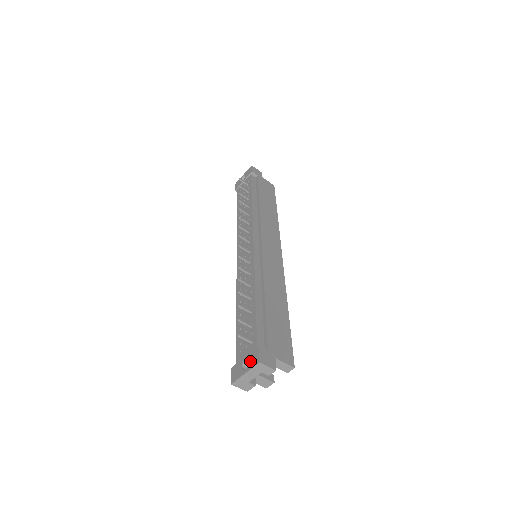
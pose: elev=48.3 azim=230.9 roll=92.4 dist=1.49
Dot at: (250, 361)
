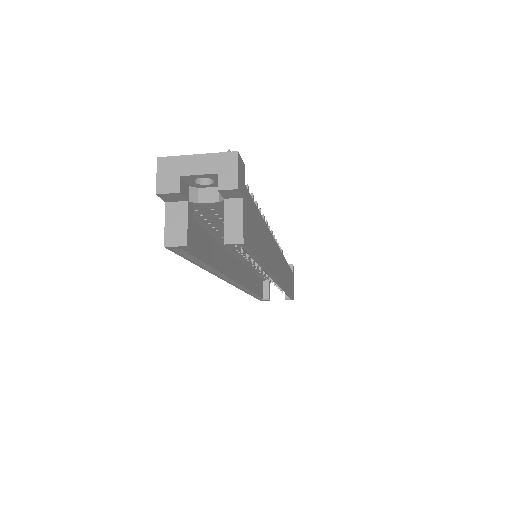
Dot at: occluded
